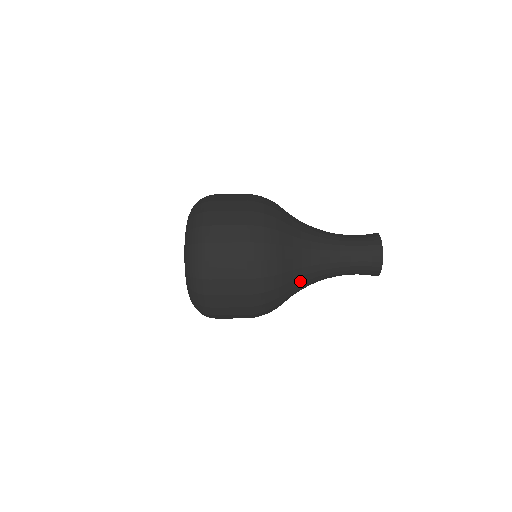
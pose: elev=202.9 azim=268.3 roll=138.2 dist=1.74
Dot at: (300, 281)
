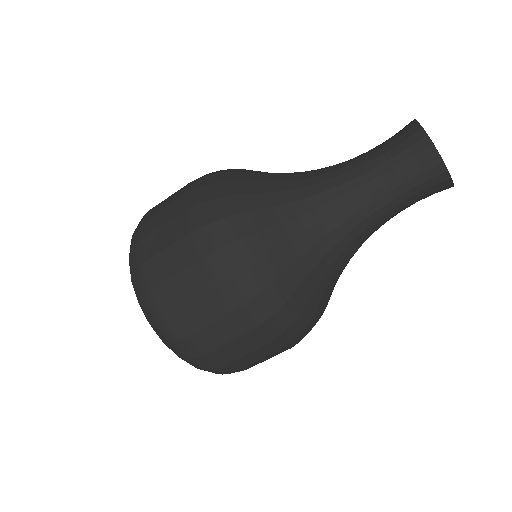
Dot at: (317, 254)
